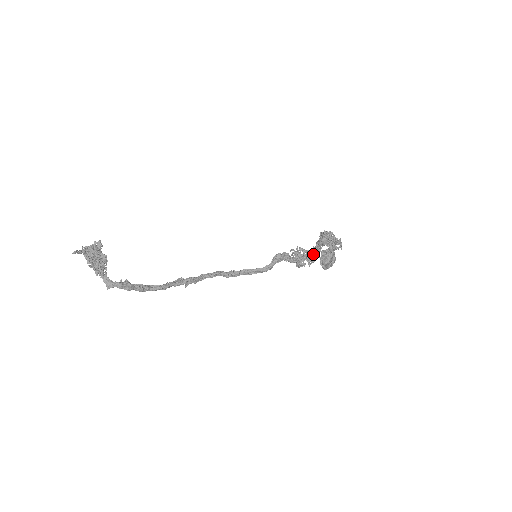
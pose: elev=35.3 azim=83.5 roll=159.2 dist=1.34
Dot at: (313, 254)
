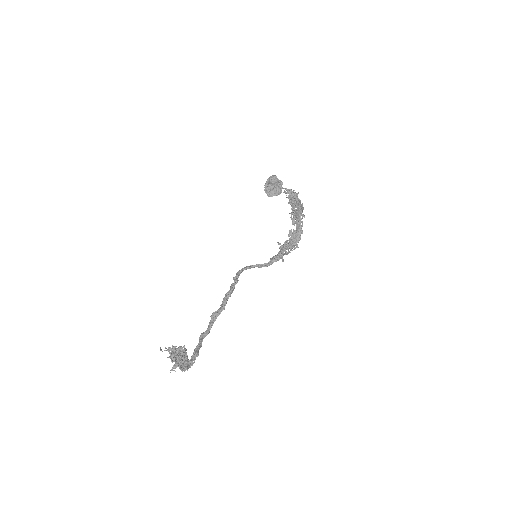
Dot at: (296, 244)
